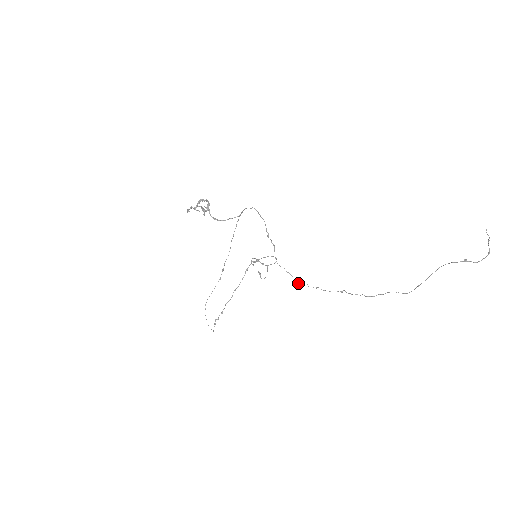
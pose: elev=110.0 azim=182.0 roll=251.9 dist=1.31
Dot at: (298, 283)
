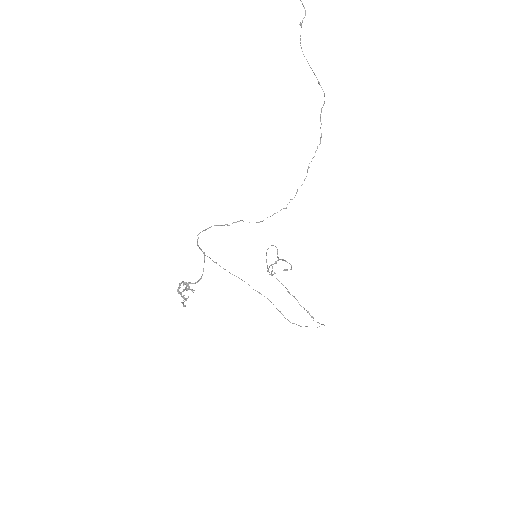
Dot at: (286, 208)
